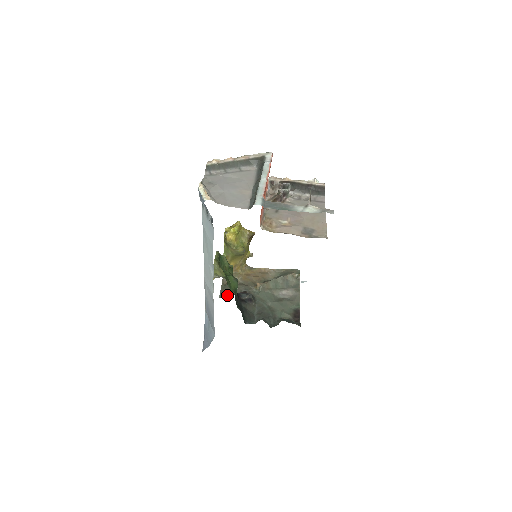
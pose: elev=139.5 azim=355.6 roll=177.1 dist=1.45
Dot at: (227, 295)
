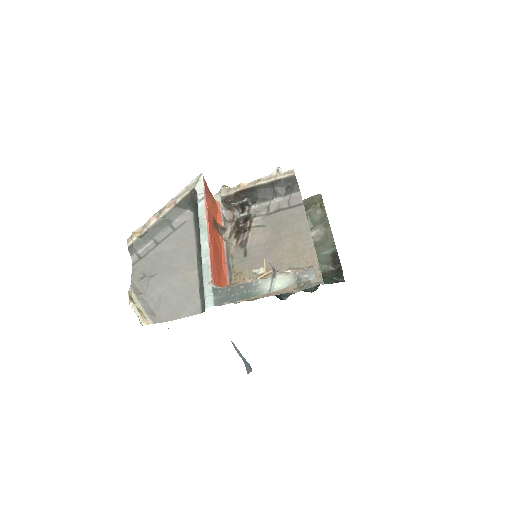
Dot at: occluded
